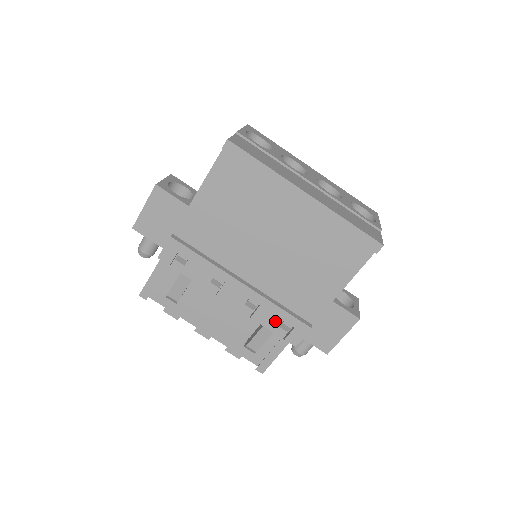
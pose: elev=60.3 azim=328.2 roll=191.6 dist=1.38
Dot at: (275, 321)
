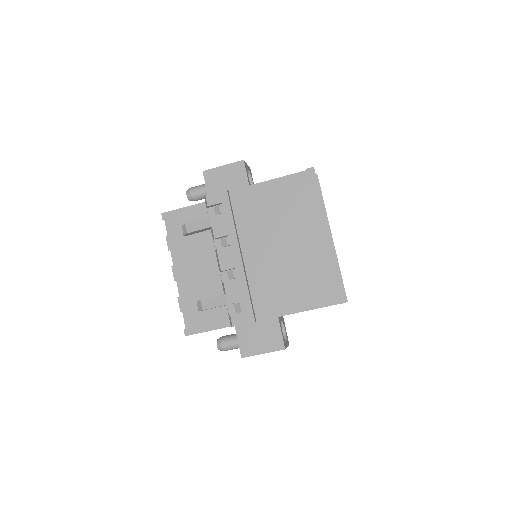
Dot at: (237, 297)
